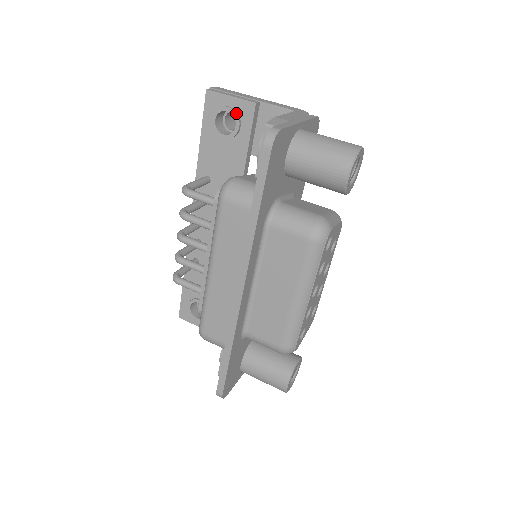
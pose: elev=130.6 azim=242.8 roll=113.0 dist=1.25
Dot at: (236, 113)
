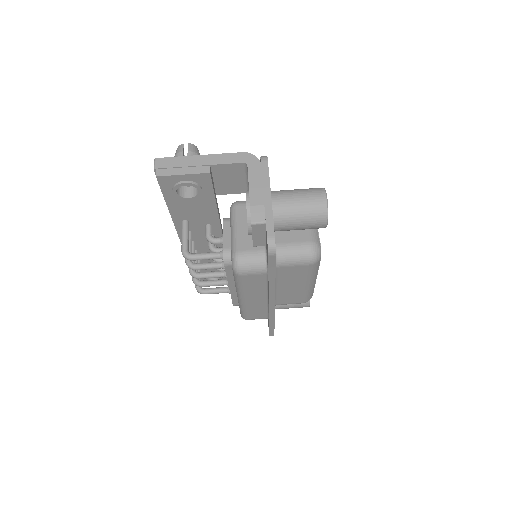
Dot at: (195, 184)
